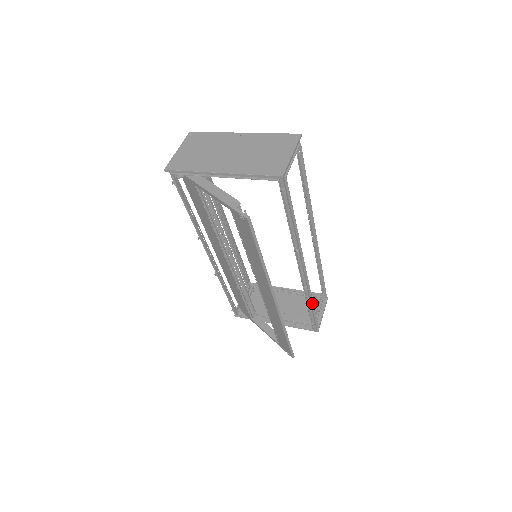
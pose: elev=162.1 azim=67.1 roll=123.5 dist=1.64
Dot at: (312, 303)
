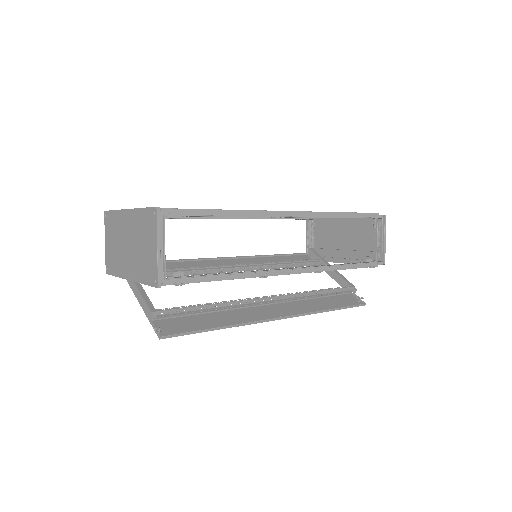
Dot at: (345, 265)
